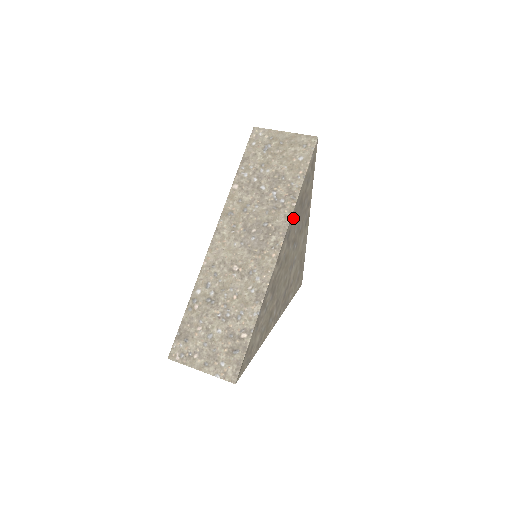
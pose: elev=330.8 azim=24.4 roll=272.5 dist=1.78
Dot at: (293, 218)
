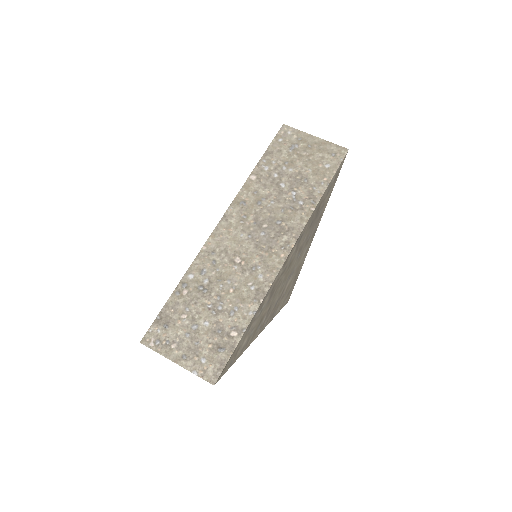
Dot at: (308, 223)
